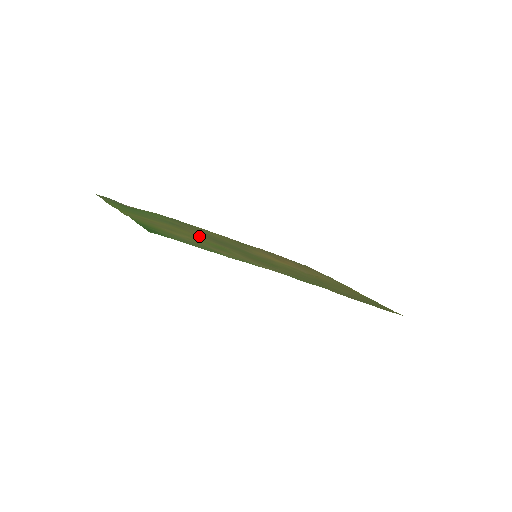
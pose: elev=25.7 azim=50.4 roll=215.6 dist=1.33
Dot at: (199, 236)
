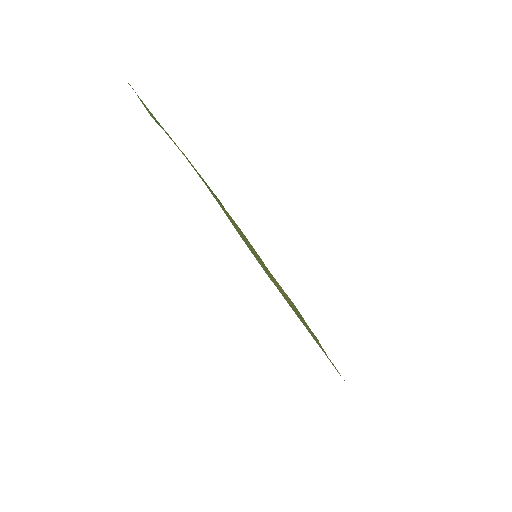
Dot at: occluded
